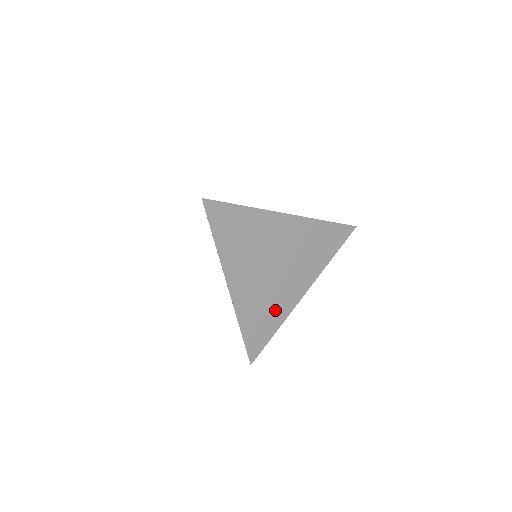
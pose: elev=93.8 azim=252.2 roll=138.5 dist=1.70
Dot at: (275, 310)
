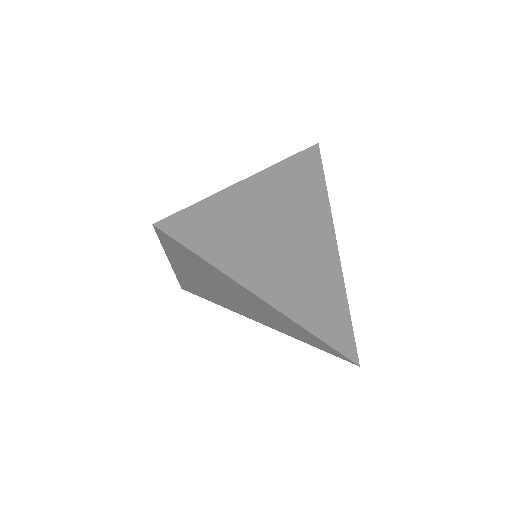
Dot at: (241, 255)
